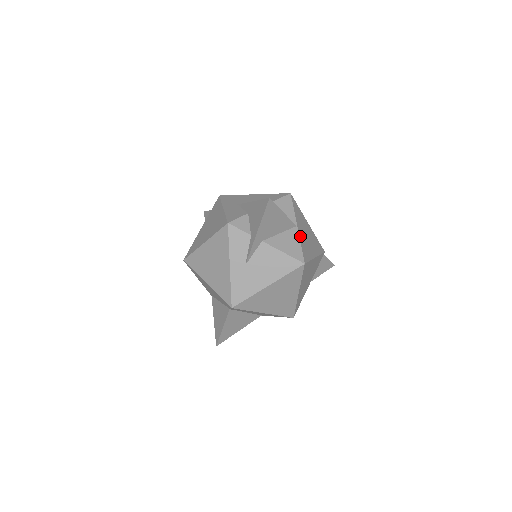
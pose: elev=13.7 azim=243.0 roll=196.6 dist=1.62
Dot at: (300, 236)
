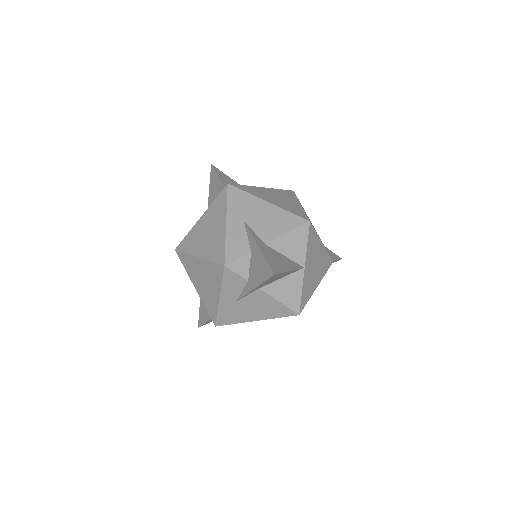
Dot at: (304, 279)
